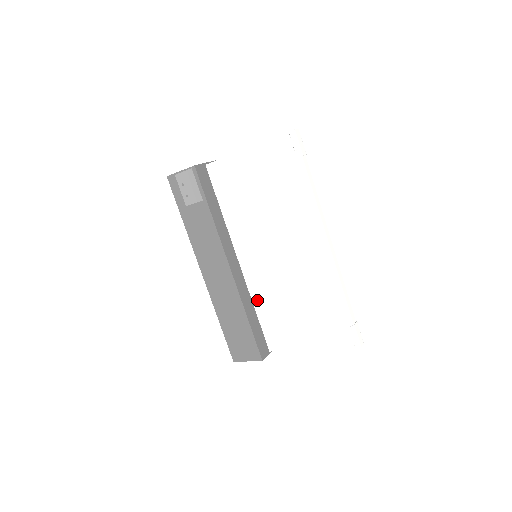
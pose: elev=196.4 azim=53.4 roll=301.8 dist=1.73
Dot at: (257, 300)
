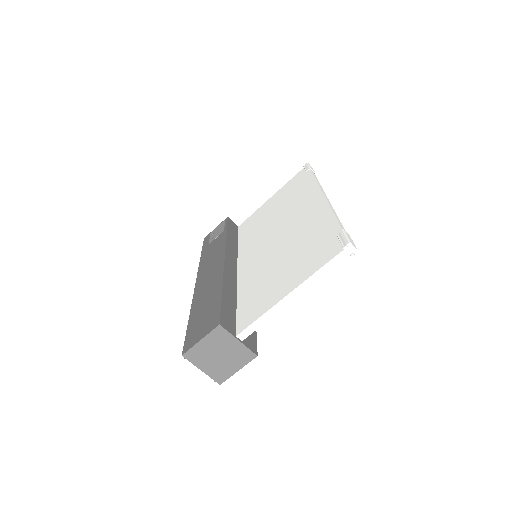
Dot at: (242, 289)
